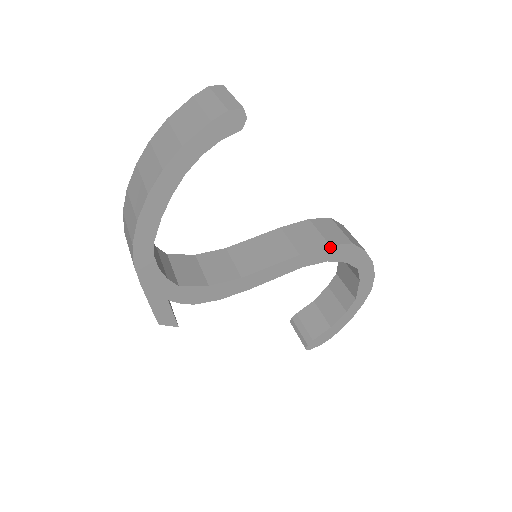
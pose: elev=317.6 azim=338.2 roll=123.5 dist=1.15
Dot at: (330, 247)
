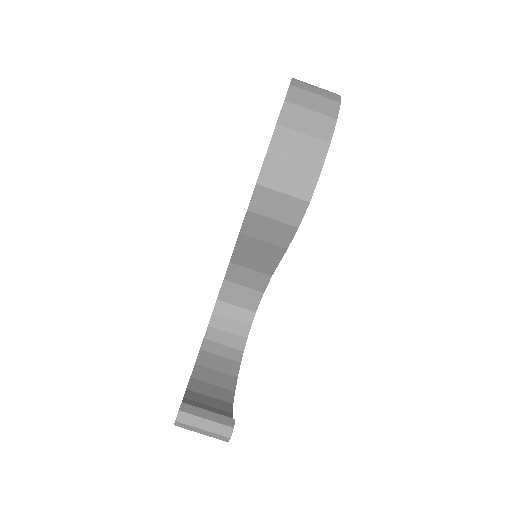
Dot at: (299, 225)
